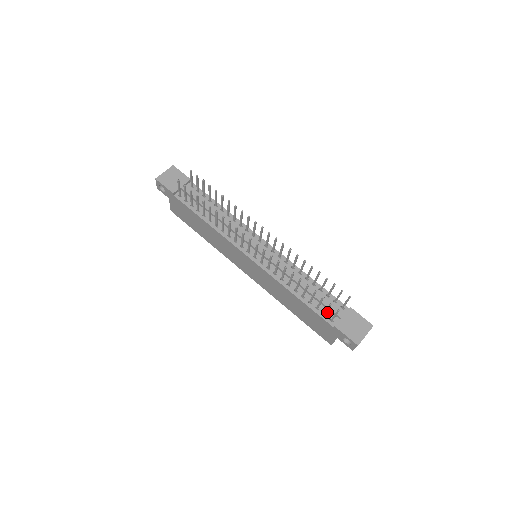
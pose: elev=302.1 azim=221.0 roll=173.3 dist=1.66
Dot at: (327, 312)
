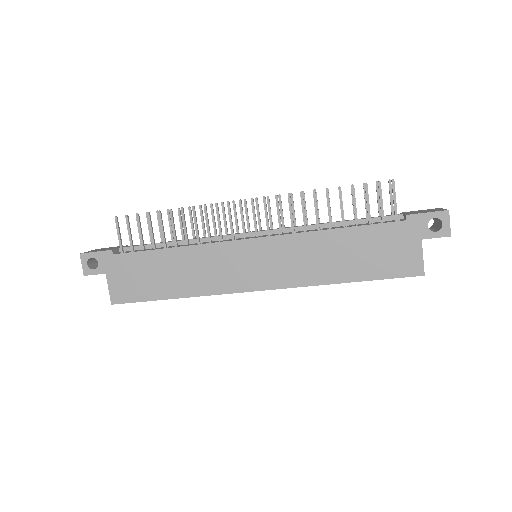
Dot at: (383, 222)
